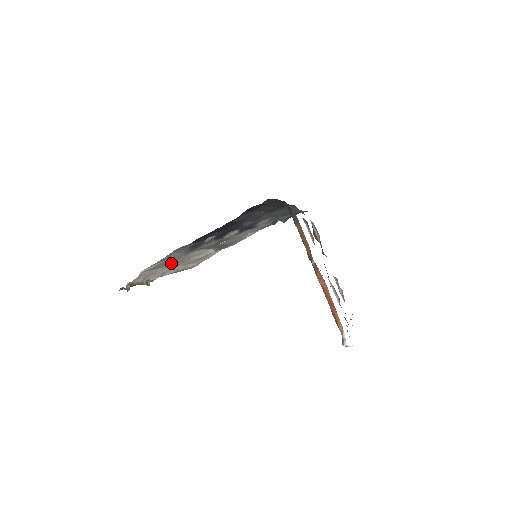
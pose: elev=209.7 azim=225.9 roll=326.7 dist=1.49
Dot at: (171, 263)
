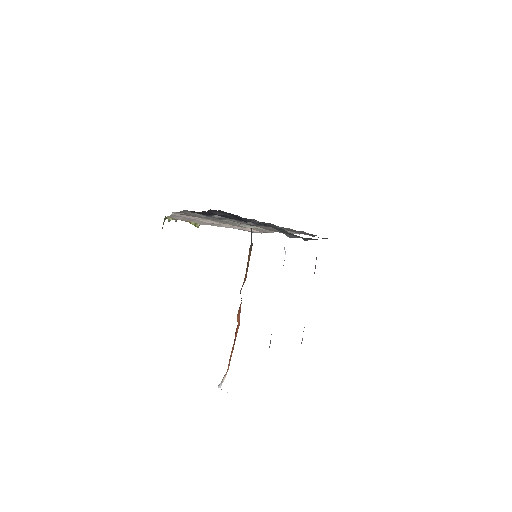
Dot at: (210, 219)
